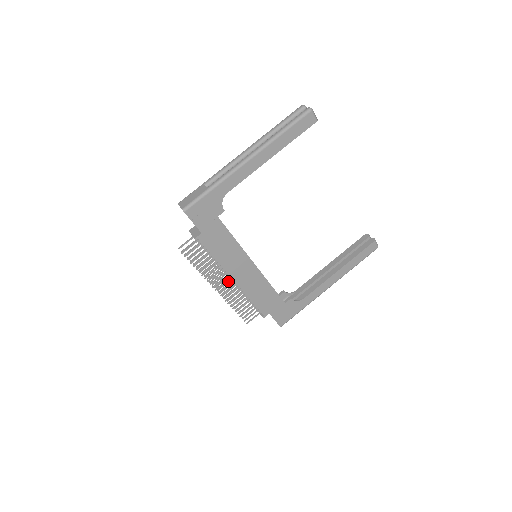
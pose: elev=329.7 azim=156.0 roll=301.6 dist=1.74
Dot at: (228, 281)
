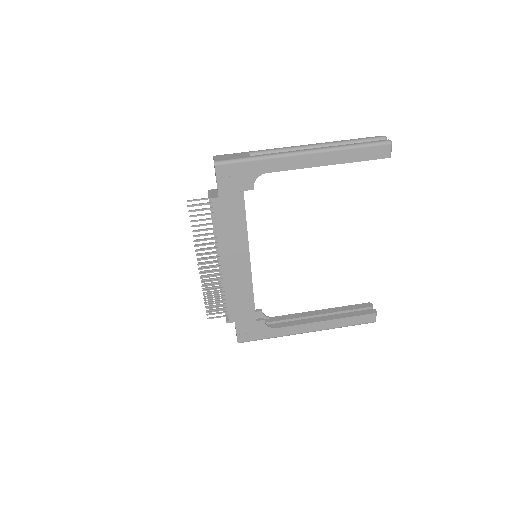
Dot at: (215, 265)
